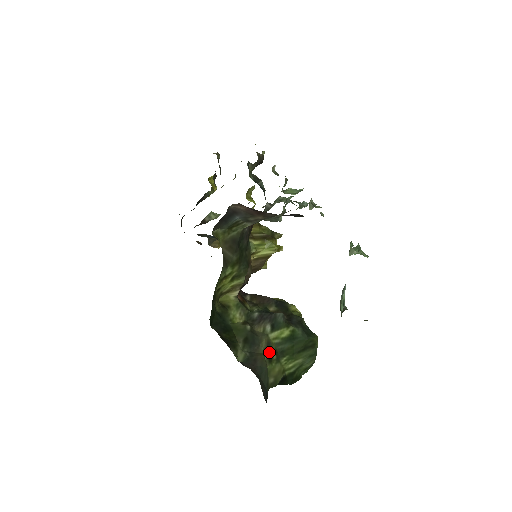
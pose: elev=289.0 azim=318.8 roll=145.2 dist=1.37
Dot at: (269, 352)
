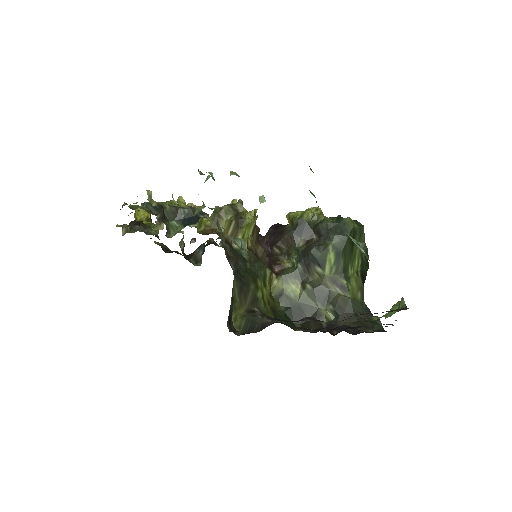
Dot at: (339, 285)
